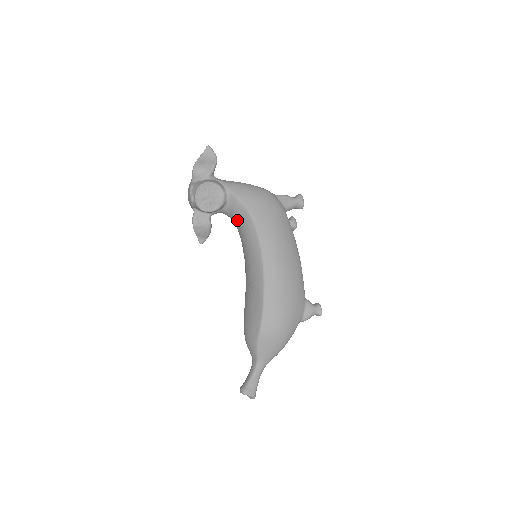
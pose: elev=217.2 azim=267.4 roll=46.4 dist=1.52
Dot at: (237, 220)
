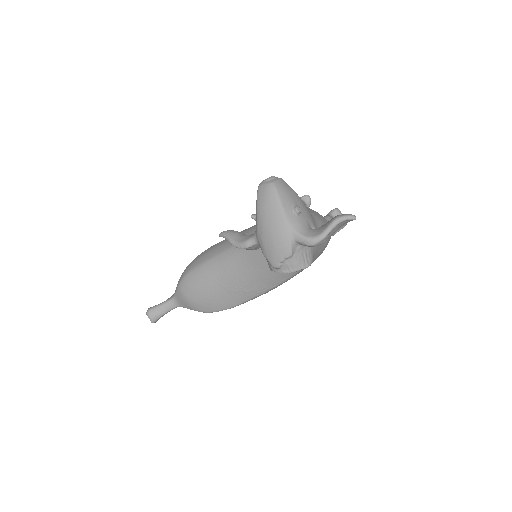
Dot at: occluded
